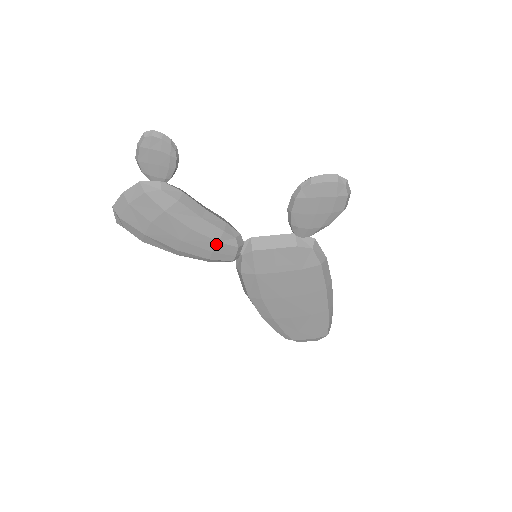
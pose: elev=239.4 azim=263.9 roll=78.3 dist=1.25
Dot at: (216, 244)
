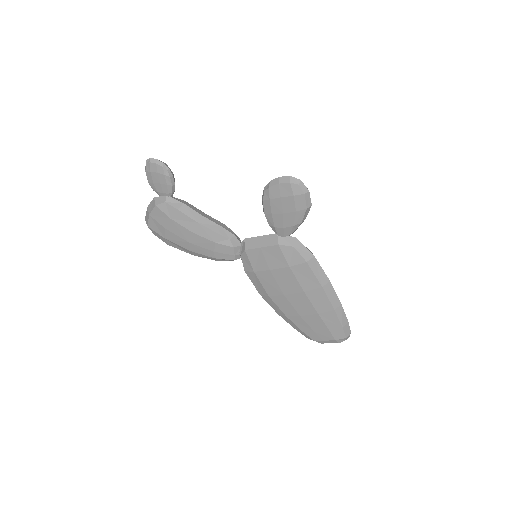
Dot at: (214, 245)
